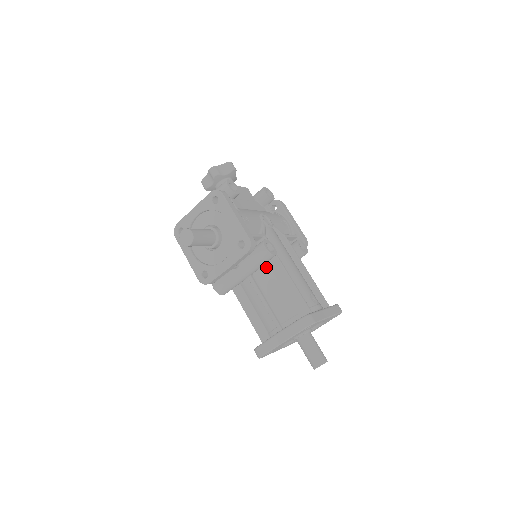
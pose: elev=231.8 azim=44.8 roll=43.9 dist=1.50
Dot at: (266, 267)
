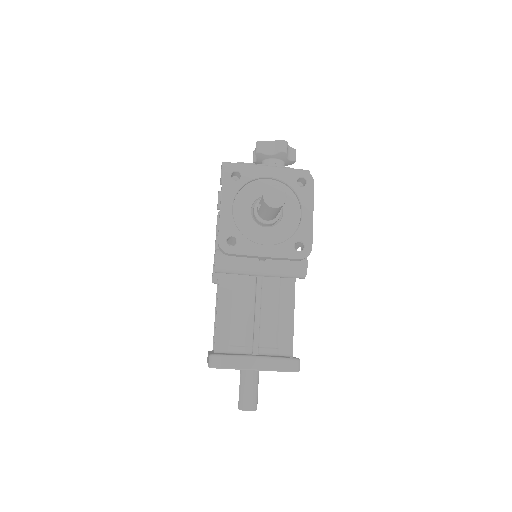
Dot at: (278, 280)
